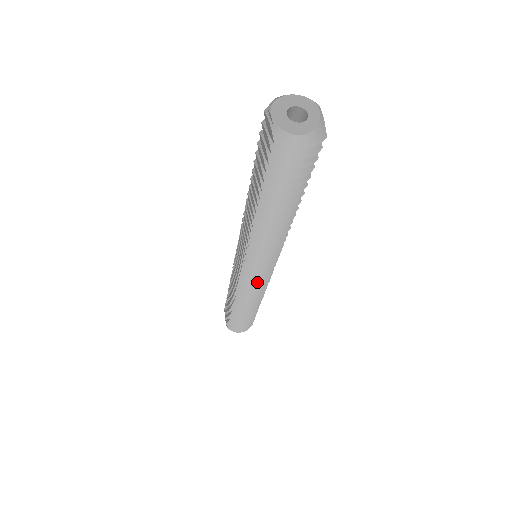
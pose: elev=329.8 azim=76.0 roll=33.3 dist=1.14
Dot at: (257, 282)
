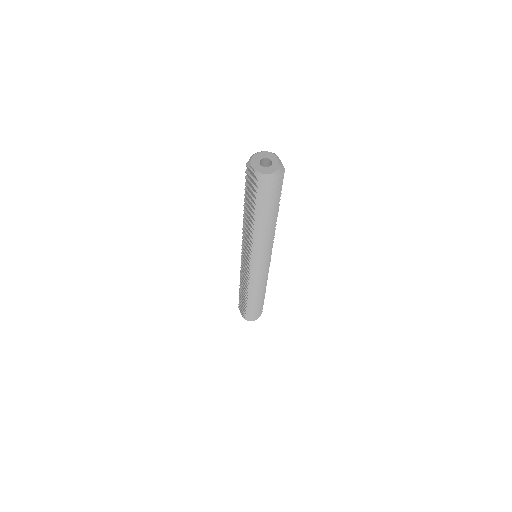
Dot at: (262, 273)
